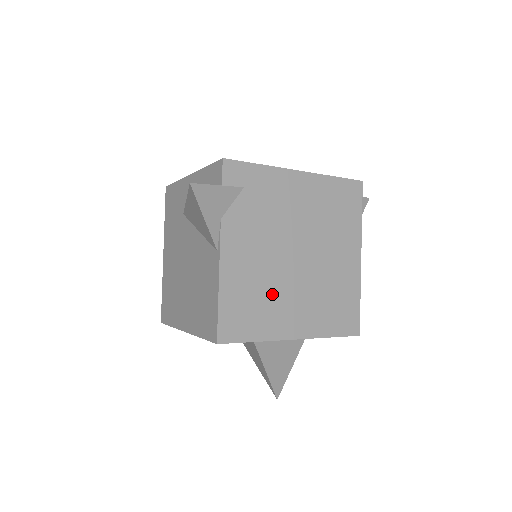
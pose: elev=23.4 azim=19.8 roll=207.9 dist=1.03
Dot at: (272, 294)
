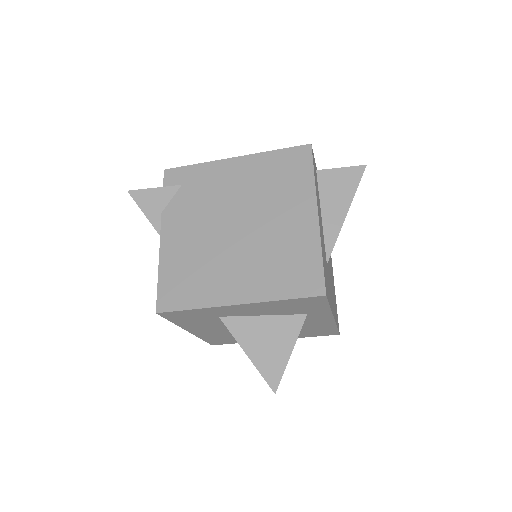
Dot at: (210, 264)
